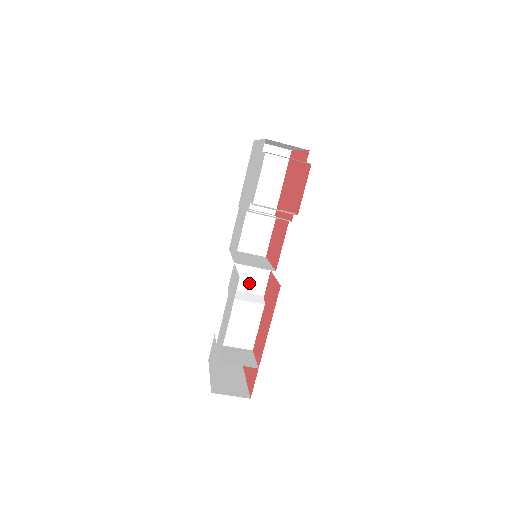
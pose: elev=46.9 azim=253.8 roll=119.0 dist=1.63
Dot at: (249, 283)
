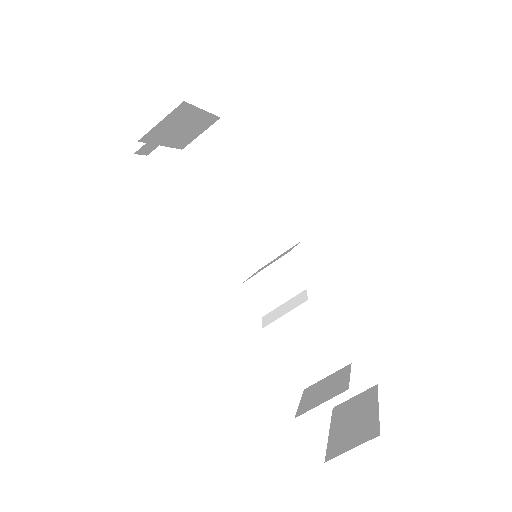
Dot at: (276, 291)
